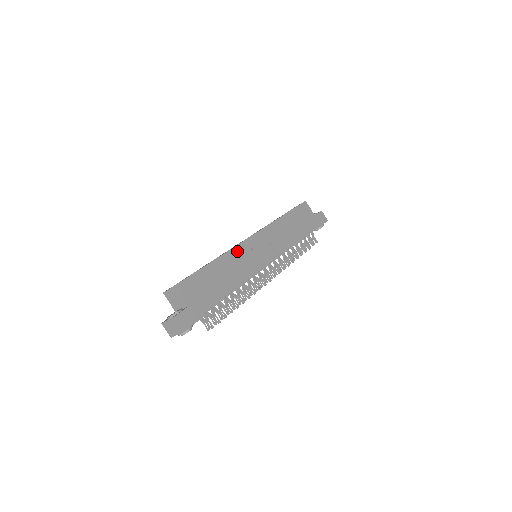
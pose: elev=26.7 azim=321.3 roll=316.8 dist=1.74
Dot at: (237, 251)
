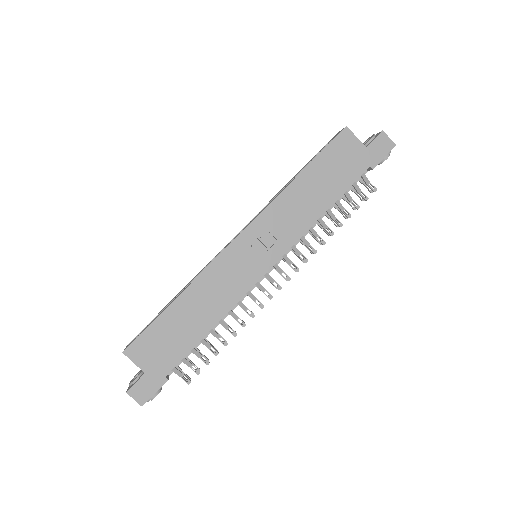
Dot at: (212, 271)
